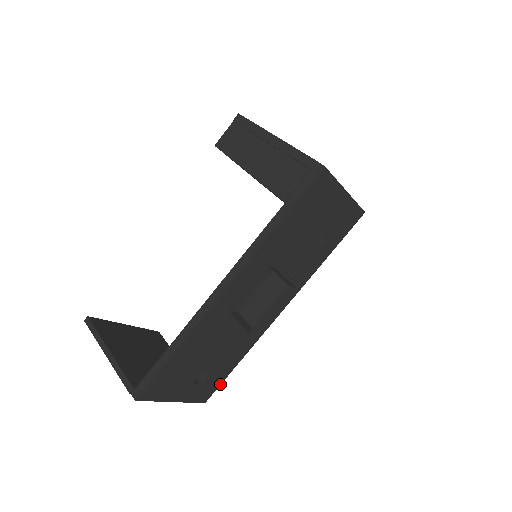
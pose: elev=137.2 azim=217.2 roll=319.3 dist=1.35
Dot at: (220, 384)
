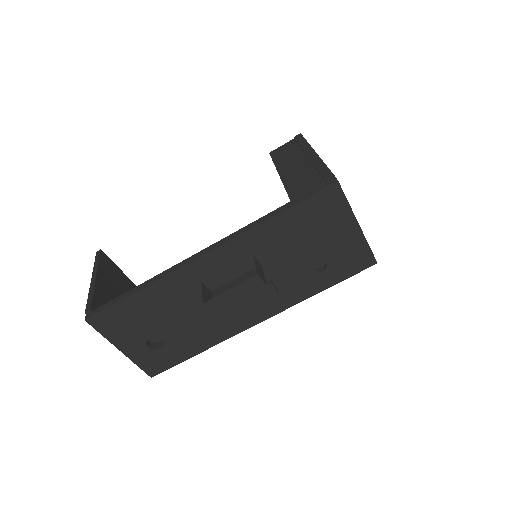
Dot at: (172, 366)
